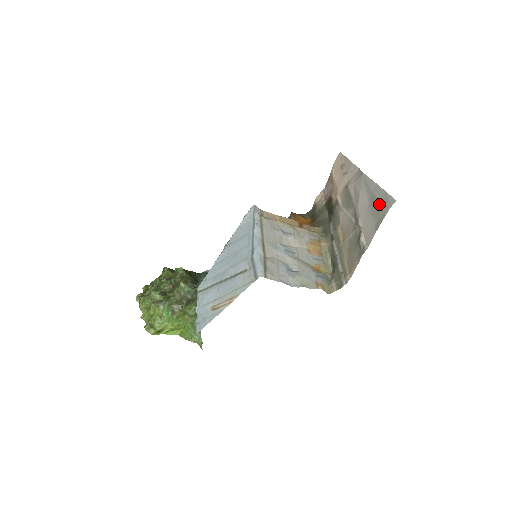
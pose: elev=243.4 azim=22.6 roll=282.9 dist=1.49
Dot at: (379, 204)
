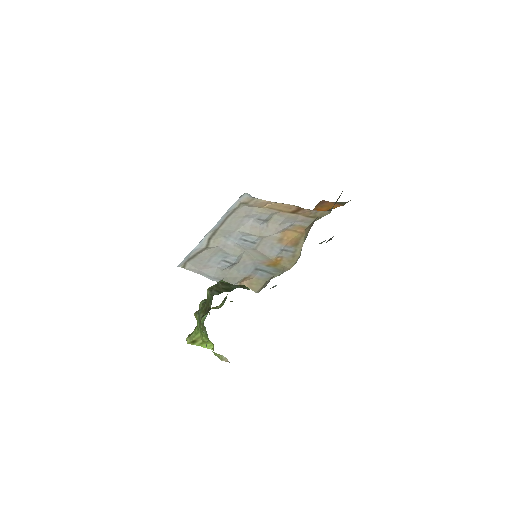
Dot at: occluded
